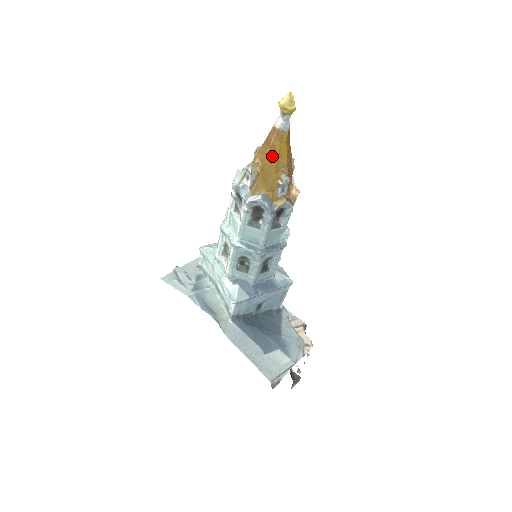
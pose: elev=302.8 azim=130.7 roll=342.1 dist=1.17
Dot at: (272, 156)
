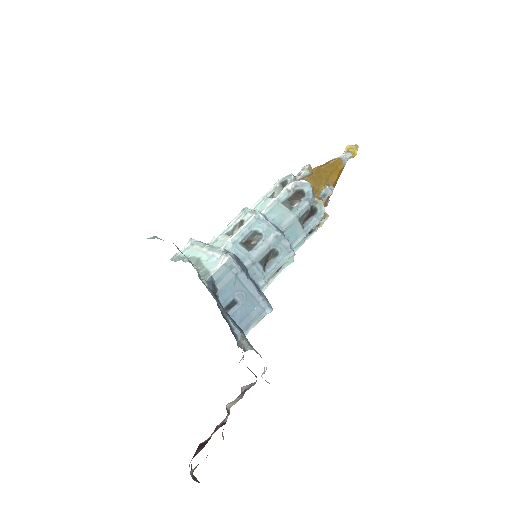
Dot at: (328, 169)
